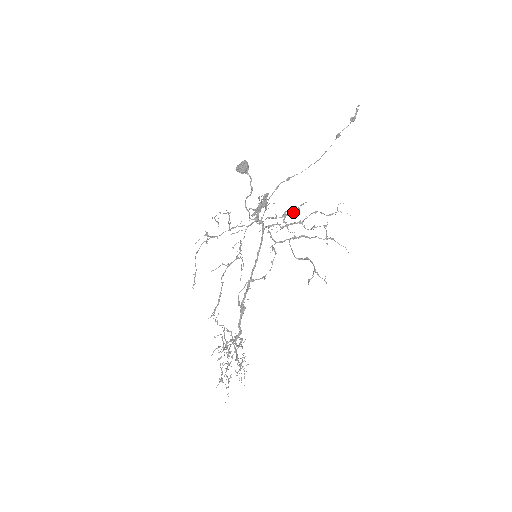
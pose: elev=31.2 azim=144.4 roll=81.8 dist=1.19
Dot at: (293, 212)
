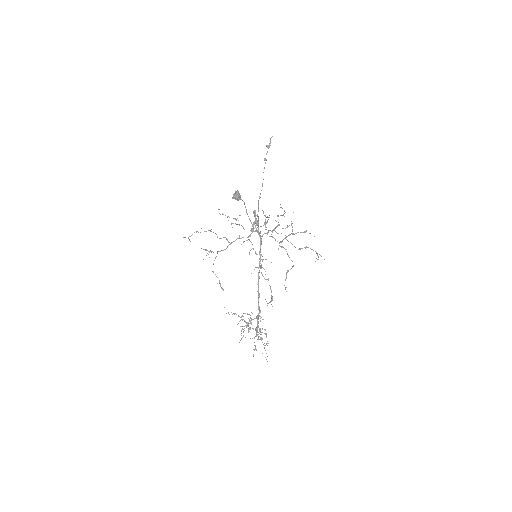
Dot at: (268, 219)
